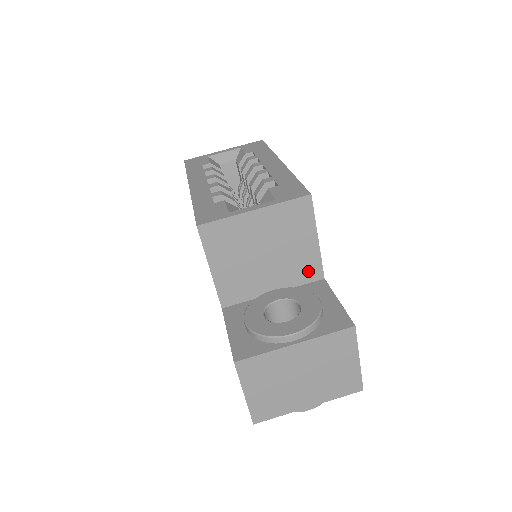
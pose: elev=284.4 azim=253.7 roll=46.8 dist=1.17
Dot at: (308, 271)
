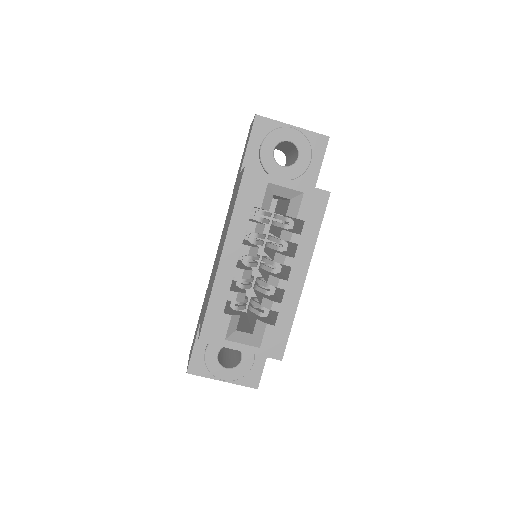
Dot at: occluded
